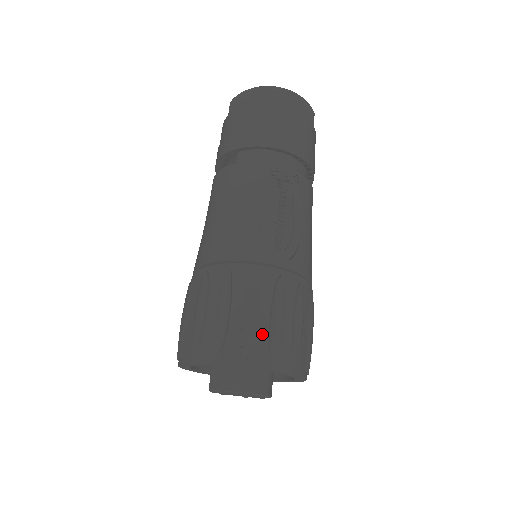
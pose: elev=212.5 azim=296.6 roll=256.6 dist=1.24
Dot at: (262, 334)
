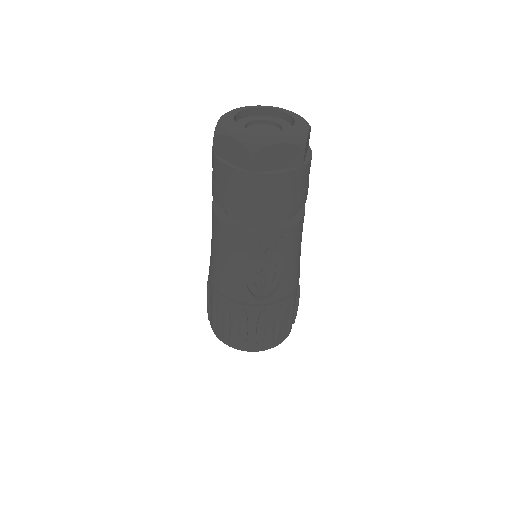
Dot at: (251, 338)
